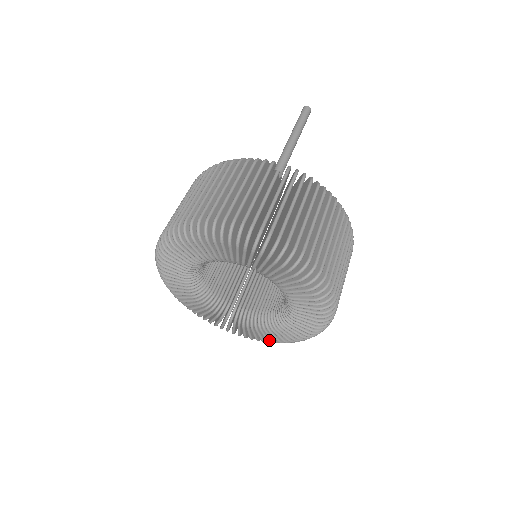
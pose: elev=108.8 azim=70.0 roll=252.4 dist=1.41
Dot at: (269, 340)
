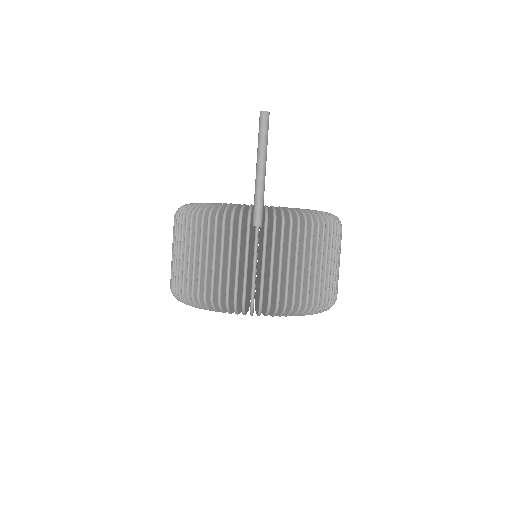
Dot at: occluded
